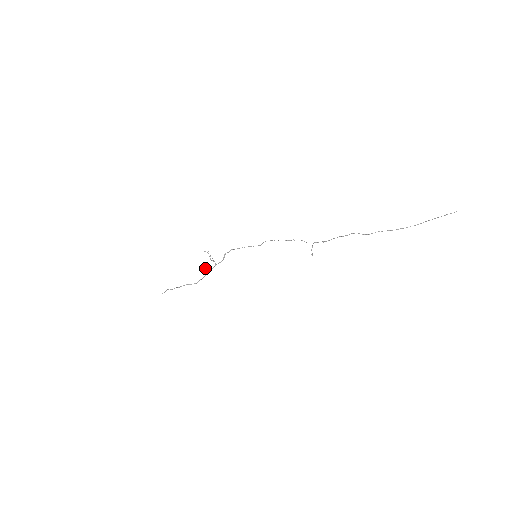
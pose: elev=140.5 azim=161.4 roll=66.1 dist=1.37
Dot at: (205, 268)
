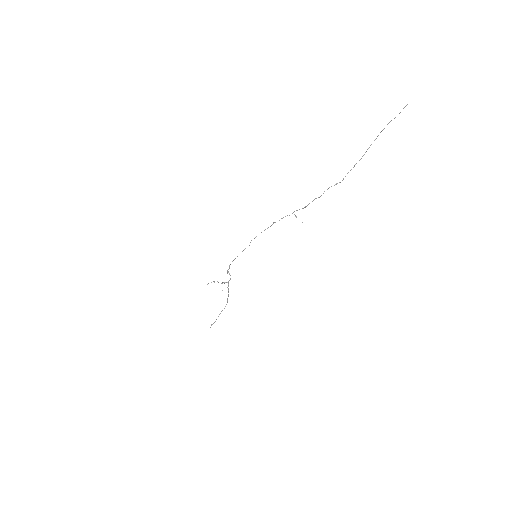
Dot at: occluded
